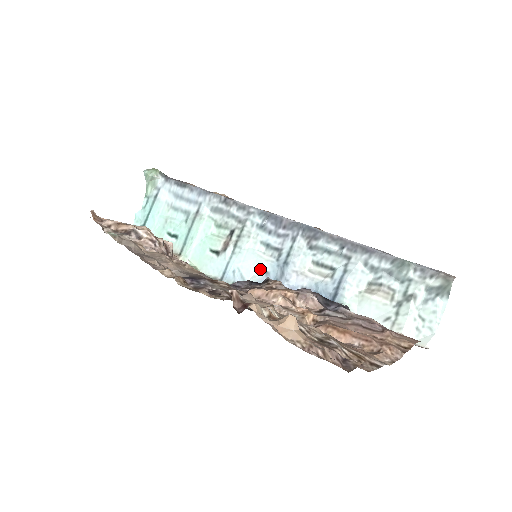
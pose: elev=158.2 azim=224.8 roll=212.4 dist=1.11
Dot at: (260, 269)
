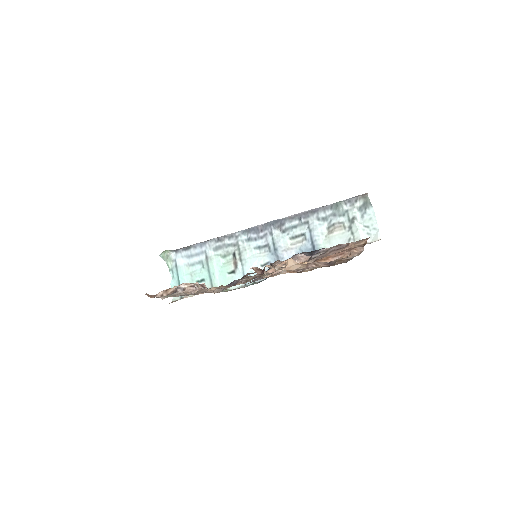
Dot at: (264, 263)
